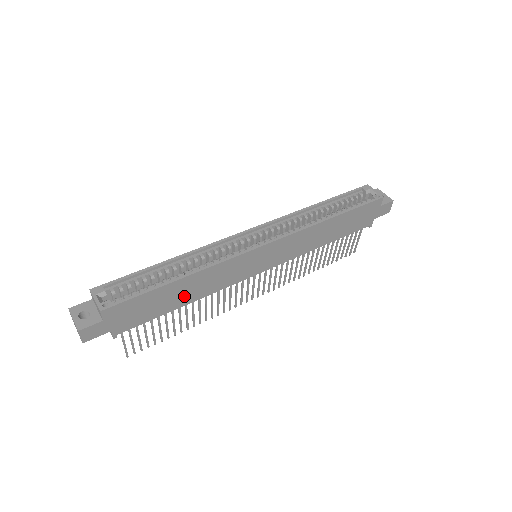
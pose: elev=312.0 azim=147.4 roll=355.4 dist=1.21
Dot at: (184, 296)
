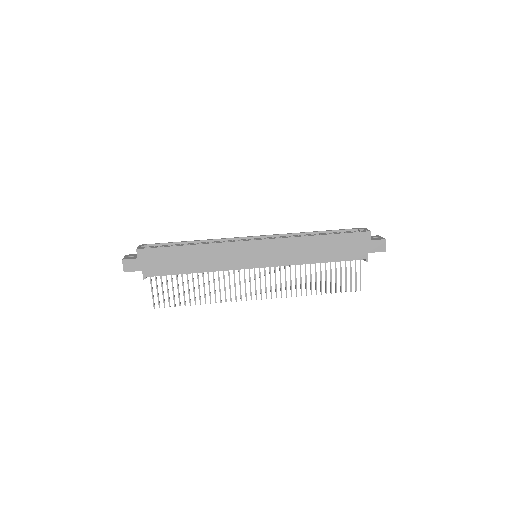
Dot at: (194, 263)
